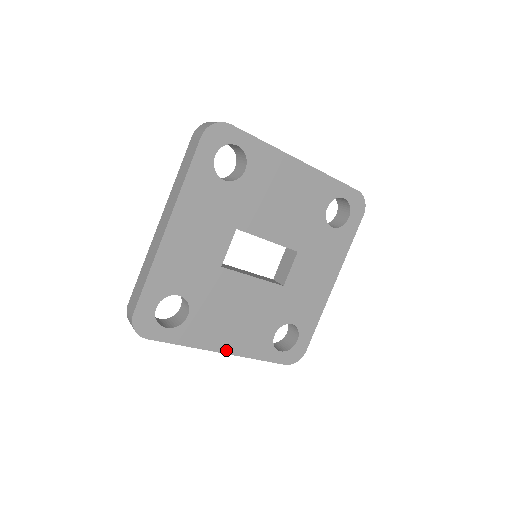
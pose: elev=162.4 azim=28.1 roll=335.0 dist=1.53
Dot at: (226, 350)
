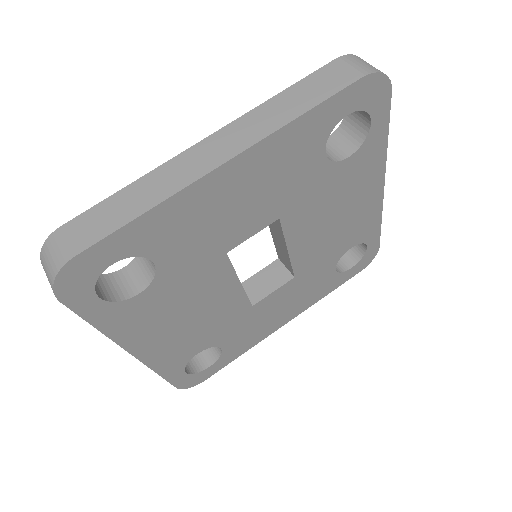
Dot at: (139, 353)
